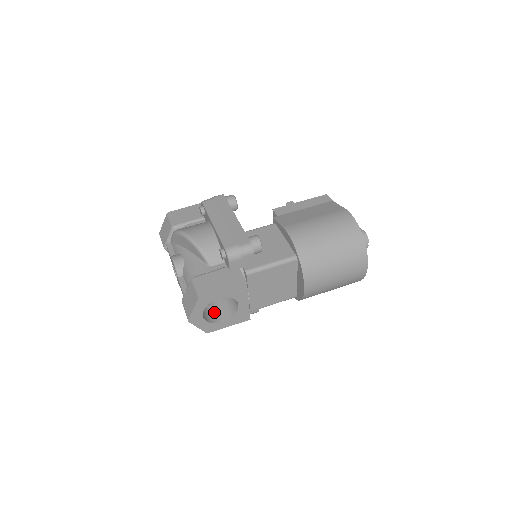
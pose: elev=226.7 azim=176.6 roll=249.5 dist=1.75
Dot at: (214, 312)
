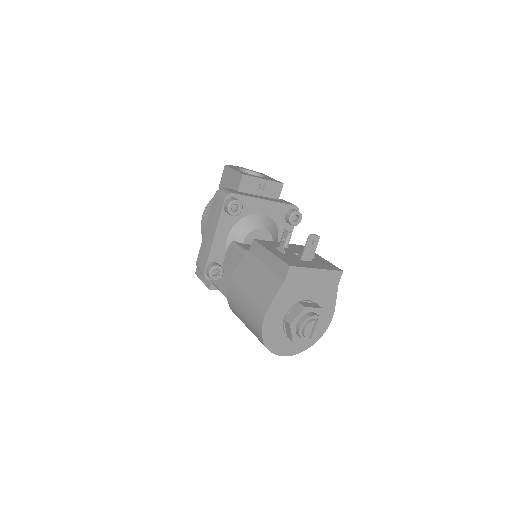
Dot at: occluded
